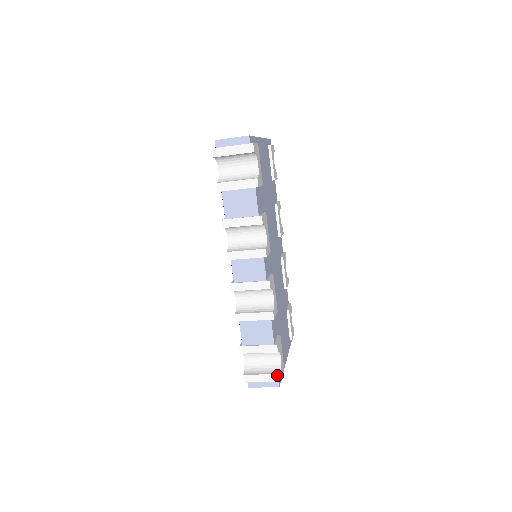
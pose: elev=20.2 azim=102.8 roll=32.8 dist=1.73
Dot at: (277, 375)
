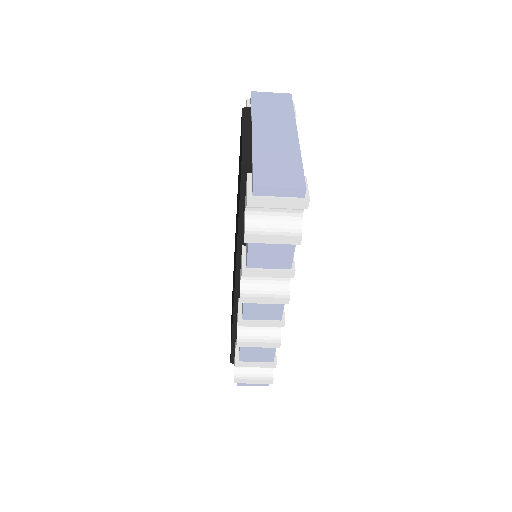
Dot at: (270, 380)
